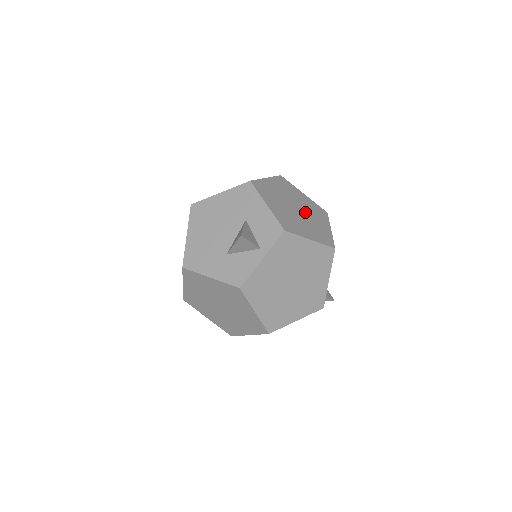
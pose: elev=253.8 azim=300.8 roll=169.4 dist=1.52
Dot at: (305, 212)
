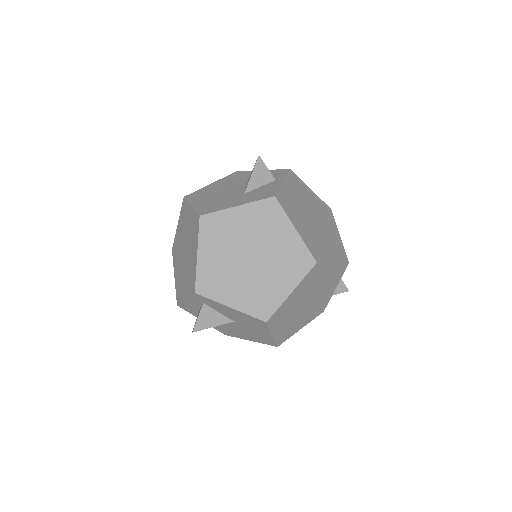
Dot at: occluded
